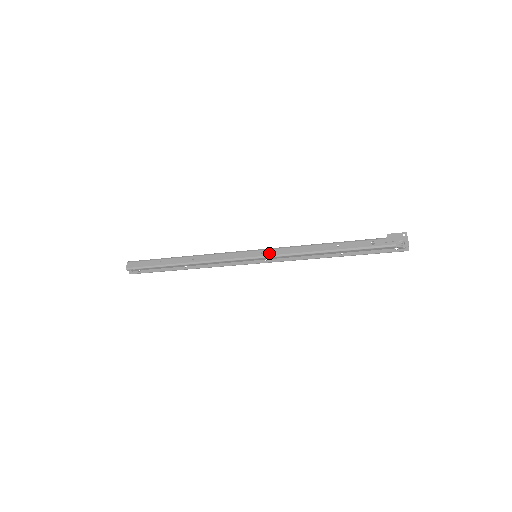
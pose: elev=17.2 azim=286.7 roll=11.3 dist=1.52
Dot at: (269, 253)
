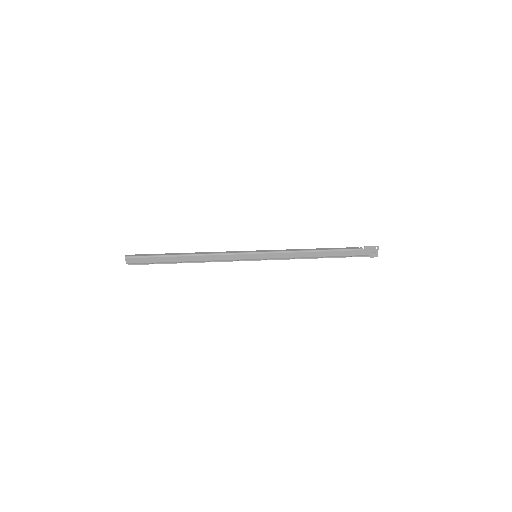
Dot at: (269, 257)
